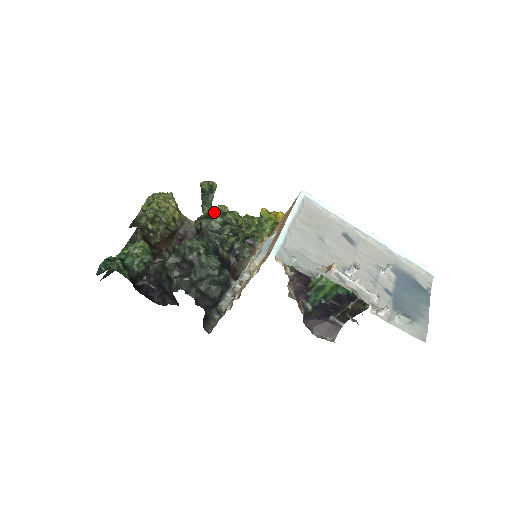
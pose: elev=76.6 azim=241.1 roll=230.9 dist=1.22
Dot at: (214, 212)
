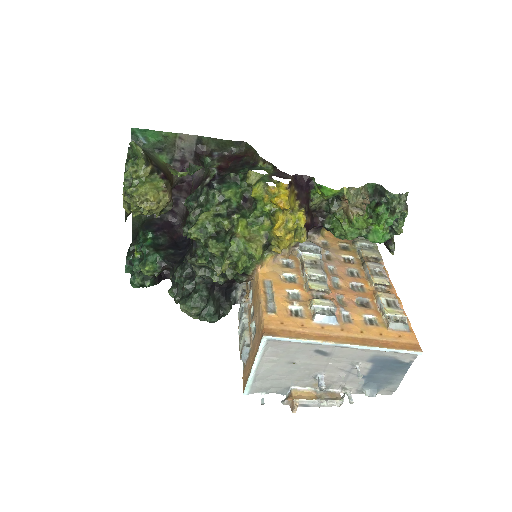
Dot at: (196, 238)
